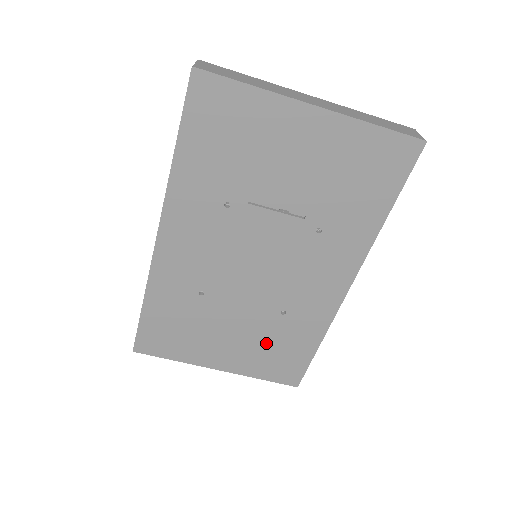
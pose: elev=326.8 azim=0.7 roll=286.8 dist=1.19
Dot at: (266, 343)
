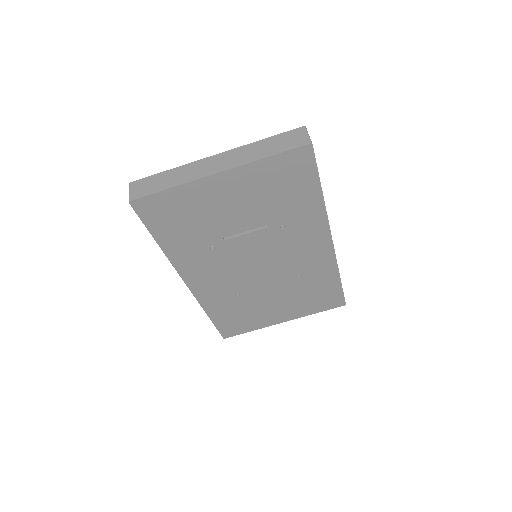
Dot at: (303, 295)
